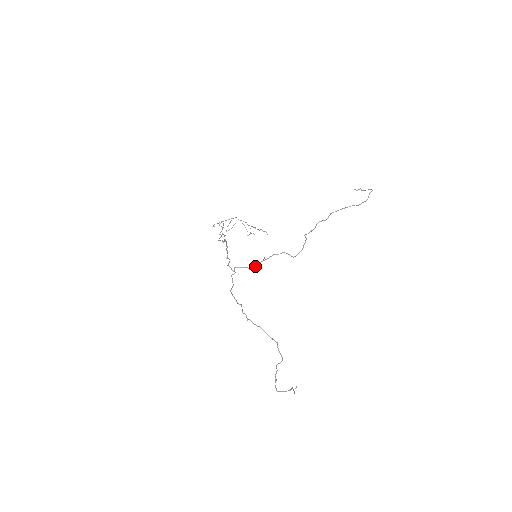
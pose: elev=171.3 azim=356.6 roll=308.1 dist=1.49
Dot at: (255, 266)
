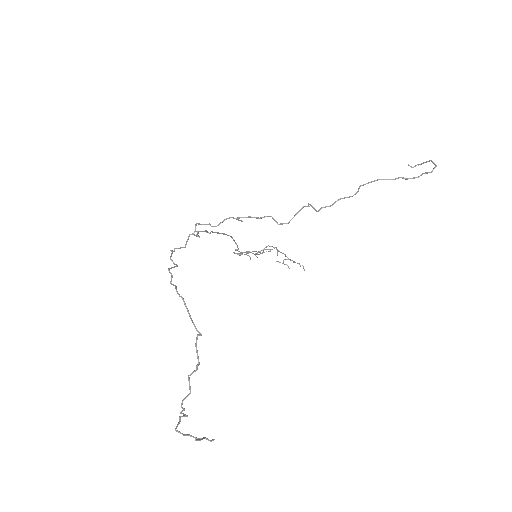
Dot at: occluded
